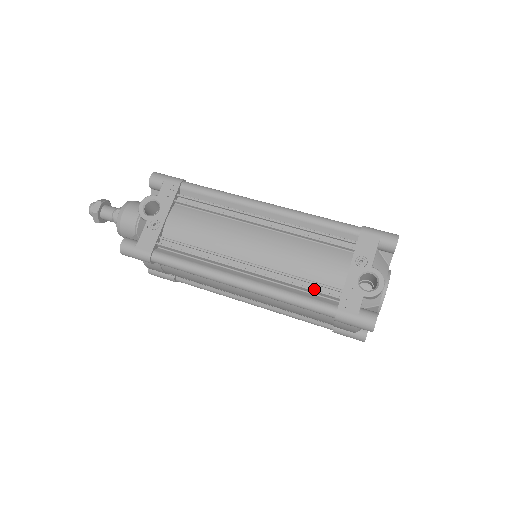
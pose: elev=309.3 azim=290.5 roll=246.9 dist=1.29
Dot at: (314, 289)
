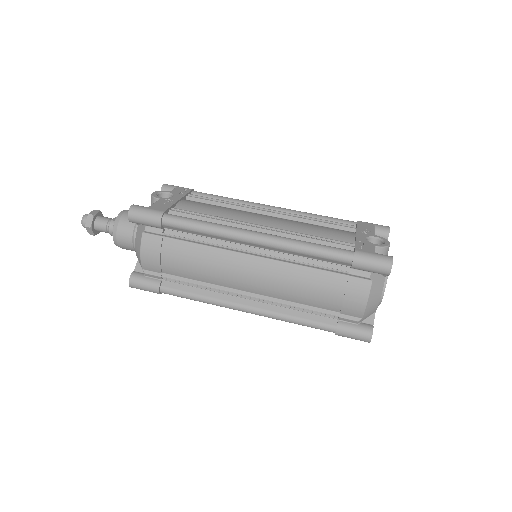
Dot at: (328, 241)
